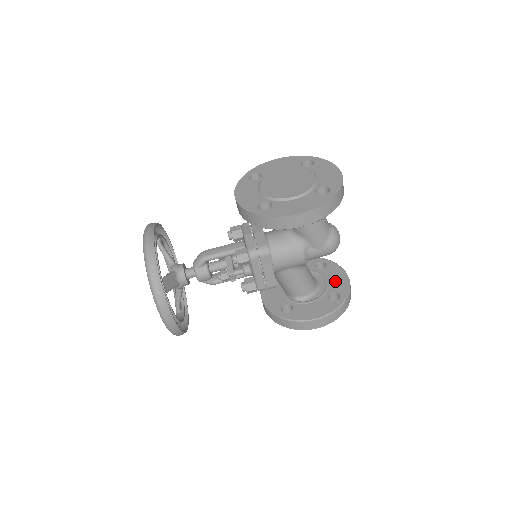
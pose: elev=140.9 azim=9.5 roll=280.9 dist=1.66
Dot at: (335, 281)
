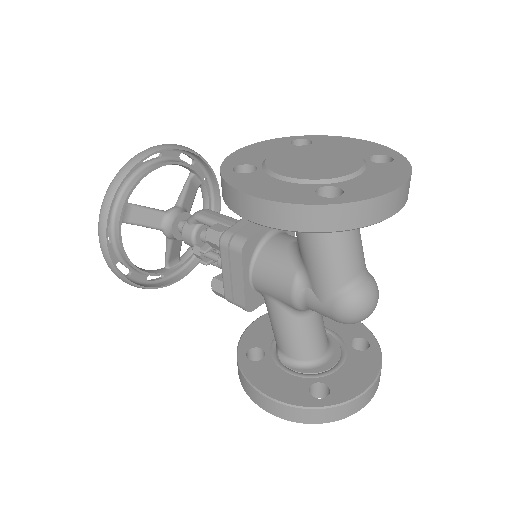
Dot at: (348, 375)
